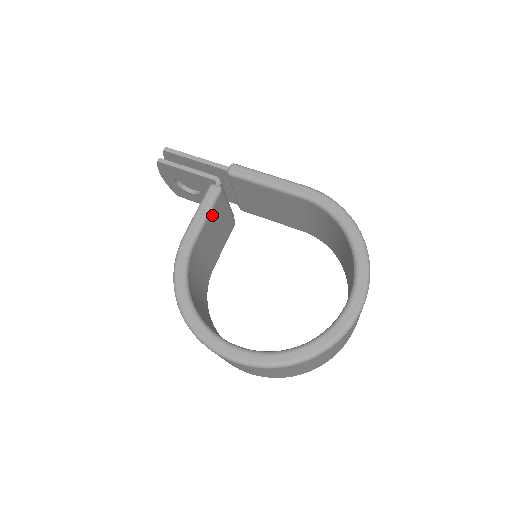
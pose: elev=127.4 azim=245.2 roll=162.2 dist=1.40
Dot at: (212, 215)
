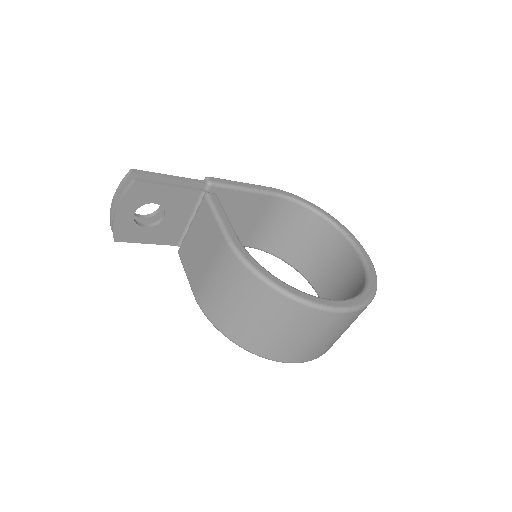
Dot at: occluded
